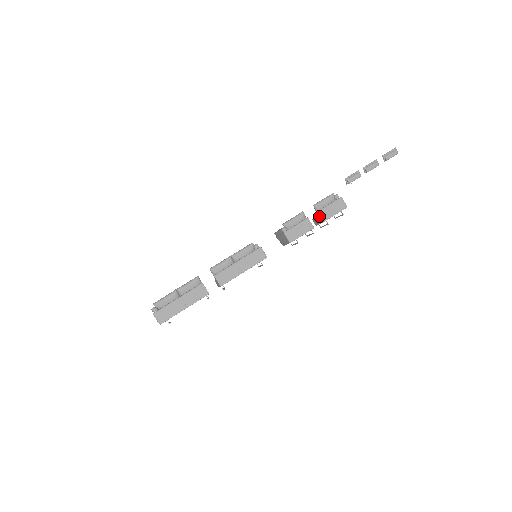
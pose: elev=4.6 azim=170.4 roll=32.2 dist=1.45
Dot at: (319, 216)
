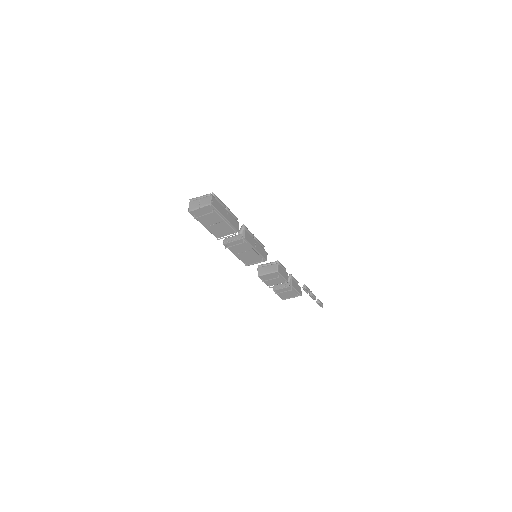
Dot at: (289, 282)
